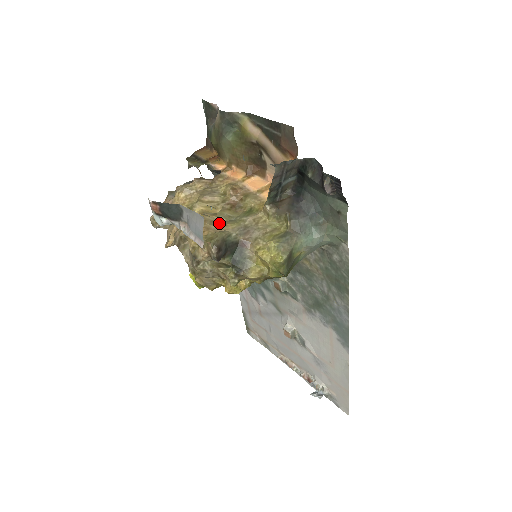
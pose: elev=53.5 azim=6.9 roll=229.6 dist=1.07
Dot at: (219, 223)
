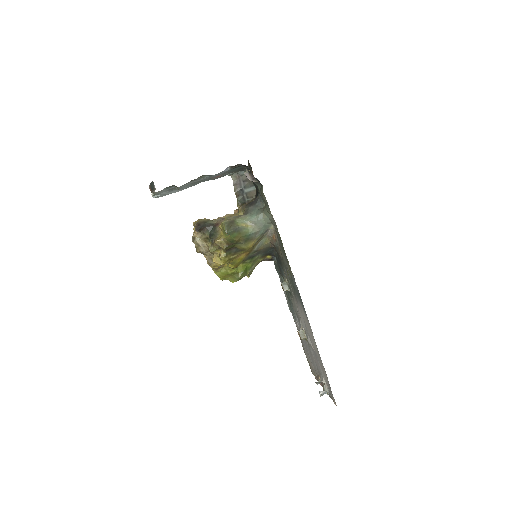
Dot at: occluded
